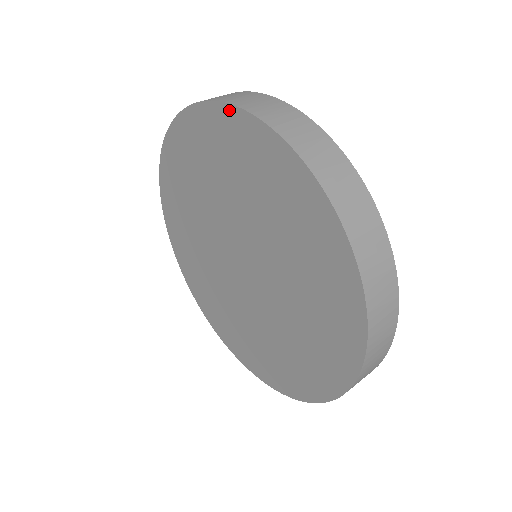
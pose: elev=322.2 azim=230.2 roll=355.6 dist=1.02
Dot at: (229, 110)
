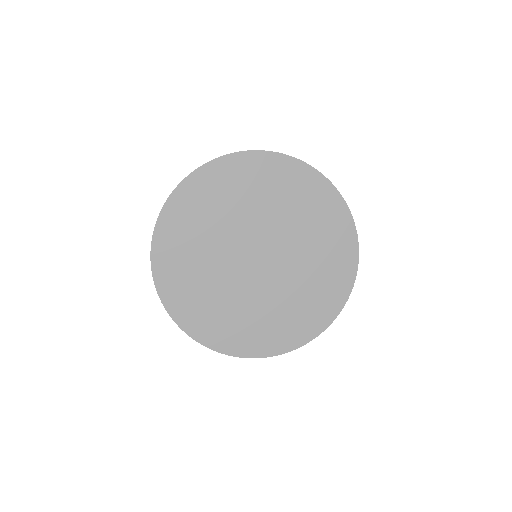
Dot at: (273, 155)
